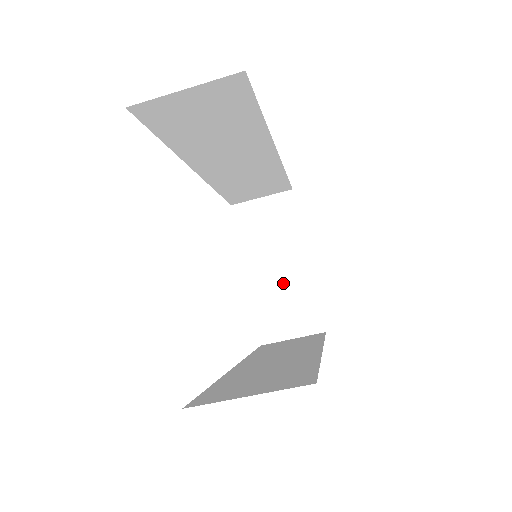
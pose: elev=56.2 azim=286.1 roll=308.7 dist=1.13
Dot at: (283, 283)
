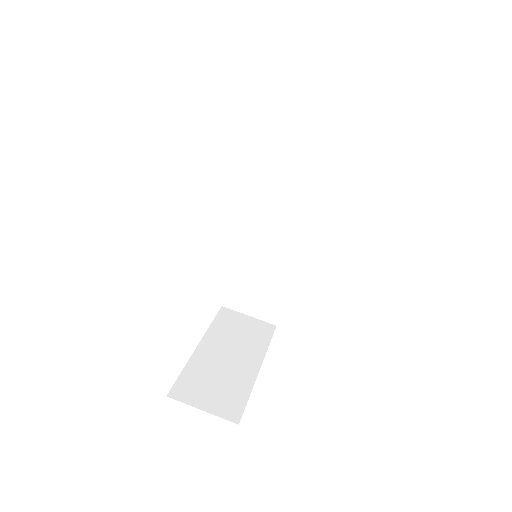
Dot at: (226, 369)
